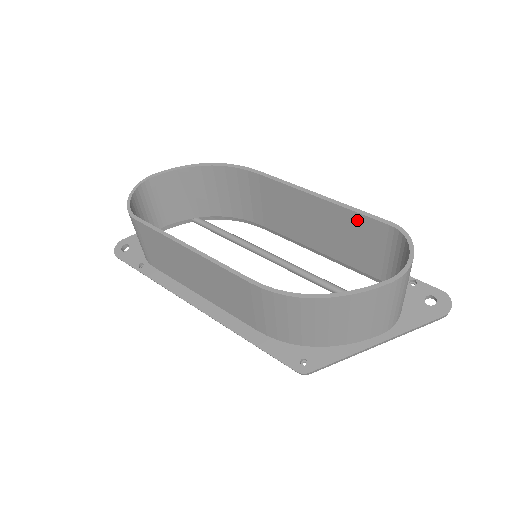
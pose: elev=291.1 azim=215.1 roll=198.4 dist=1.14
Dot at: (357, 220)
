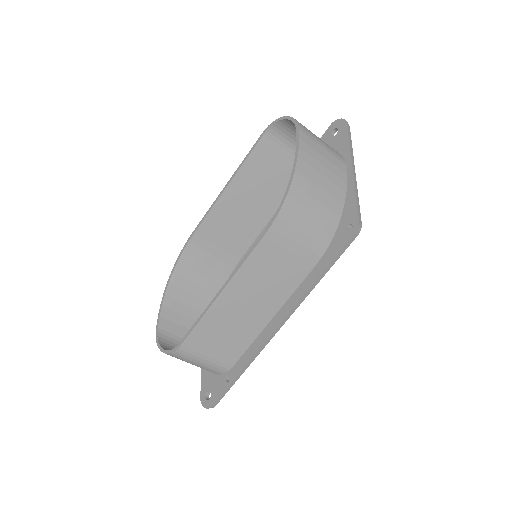
Dot at: (254, 160)
